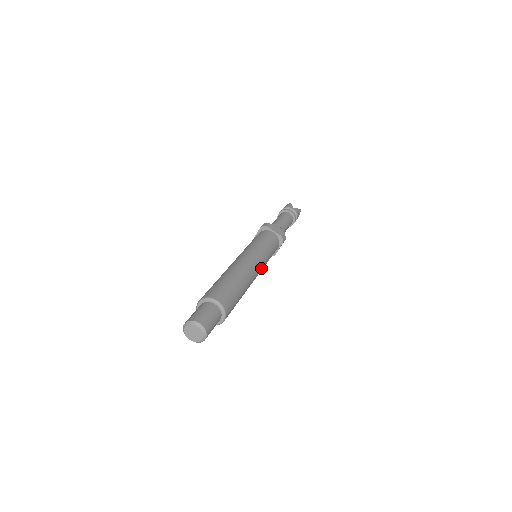
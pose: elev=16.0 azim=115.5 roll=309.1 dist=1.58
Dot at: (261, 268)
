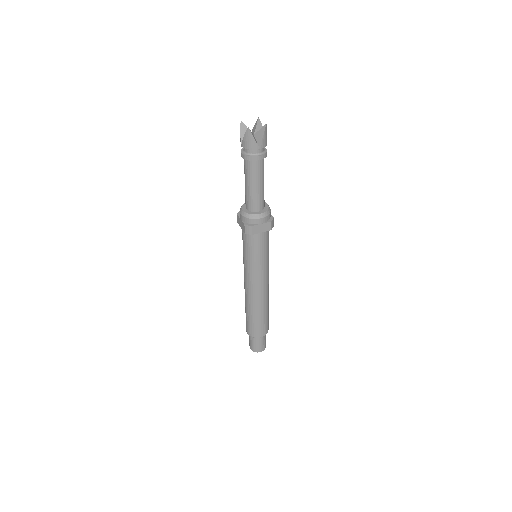
Dot at: (268, 271)
